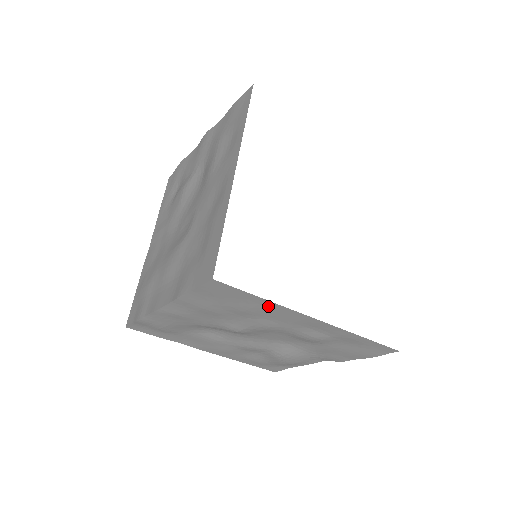
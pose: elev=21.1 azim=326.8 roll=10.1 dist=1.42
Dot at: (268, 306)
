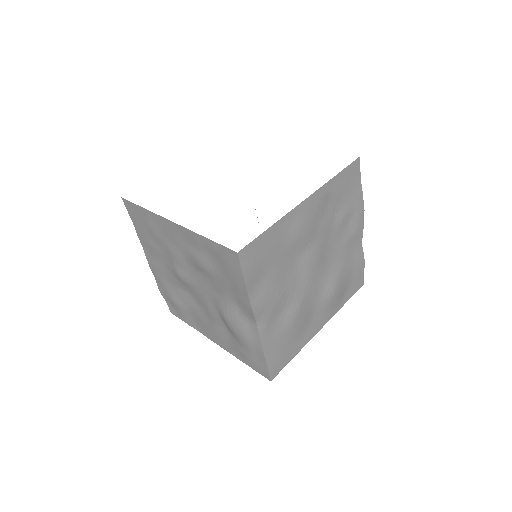
Dot at: (152, 218)
